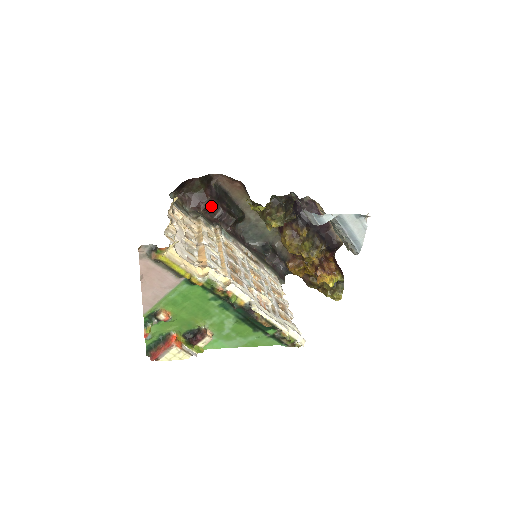
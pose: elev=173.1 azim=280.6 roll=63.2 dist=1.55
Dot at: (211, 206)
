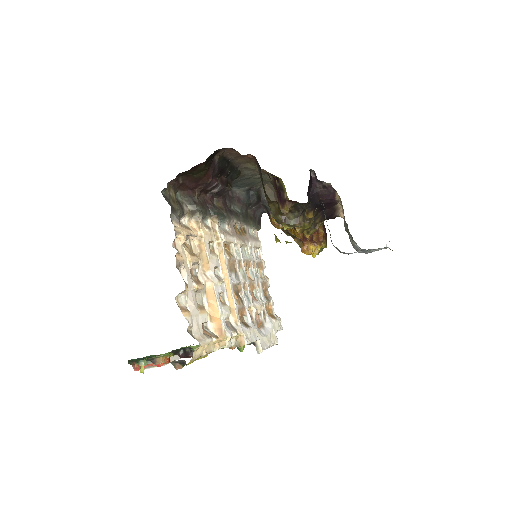
Dot at: (209, 186)
